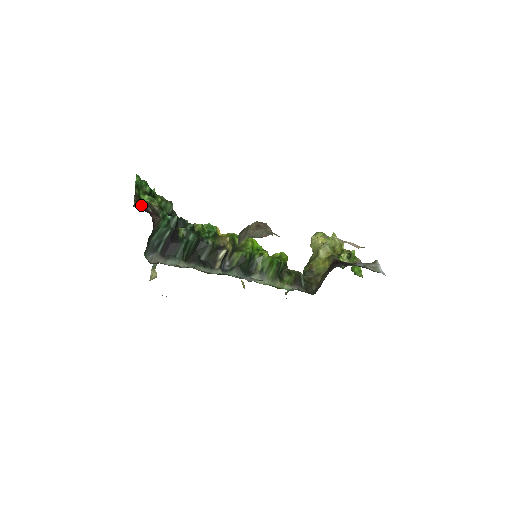
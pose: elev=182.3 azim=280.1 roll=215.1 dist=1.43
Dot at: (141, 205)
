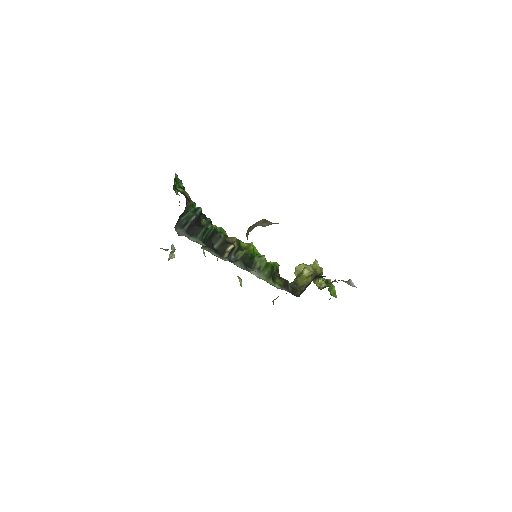
Dot at: (179, 190)
